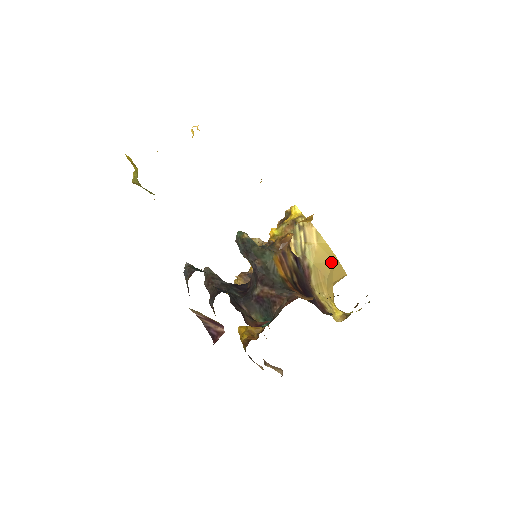
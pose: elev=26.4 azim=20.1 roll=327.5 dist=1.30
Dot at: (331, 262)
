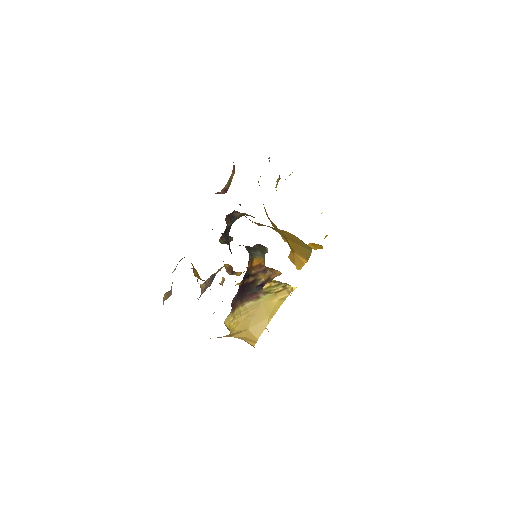
Dot at: (267, 316)
